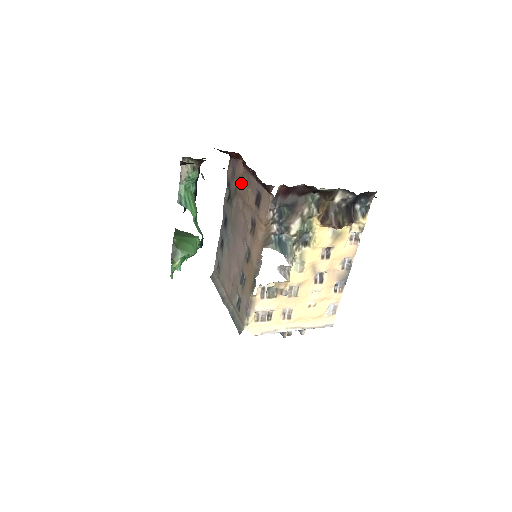
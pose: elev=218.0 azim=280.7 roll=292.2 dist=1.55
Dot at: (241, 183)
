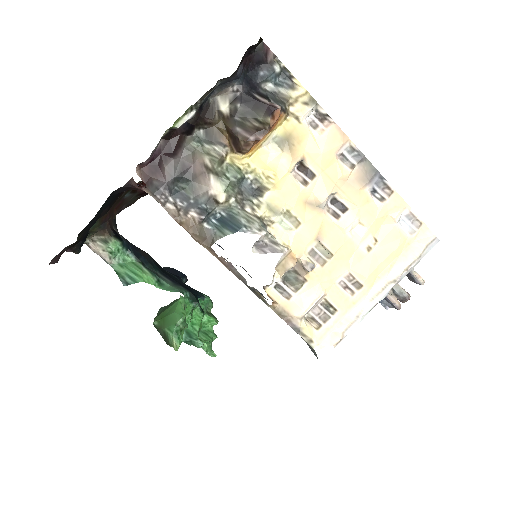
Dot at: occluded
